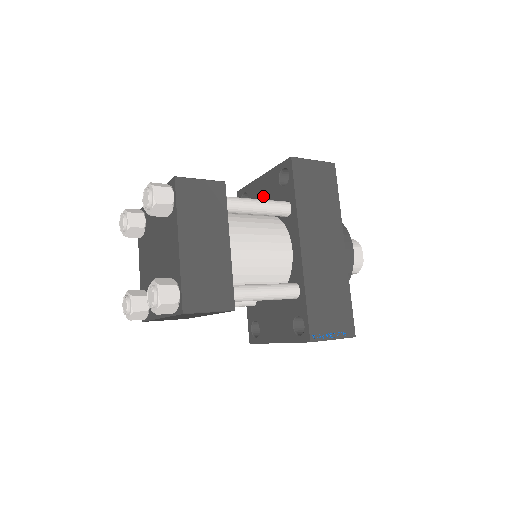
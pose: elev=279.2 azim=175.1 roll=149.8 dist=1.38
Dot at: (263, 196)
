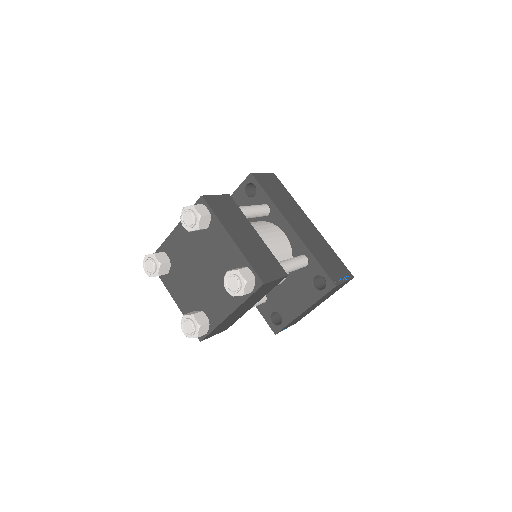
Dot at: occluded
